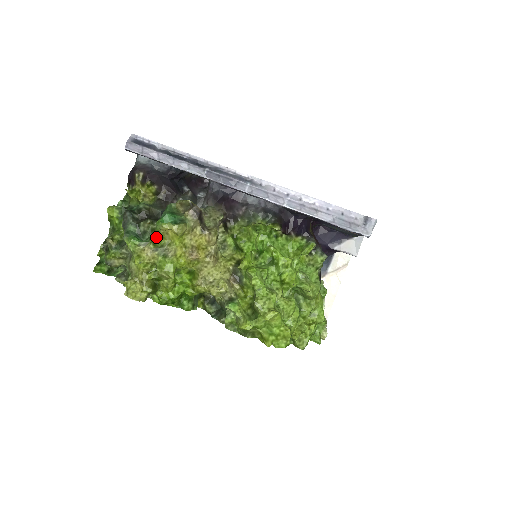
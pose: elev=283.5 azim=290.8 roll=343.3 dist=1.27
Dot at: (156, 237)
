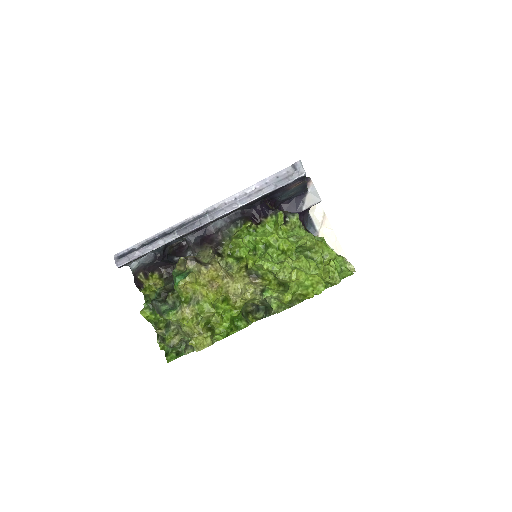
Dot at: (182, 297)
